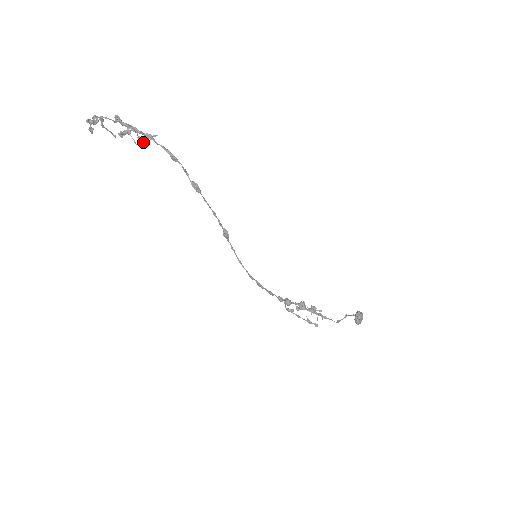
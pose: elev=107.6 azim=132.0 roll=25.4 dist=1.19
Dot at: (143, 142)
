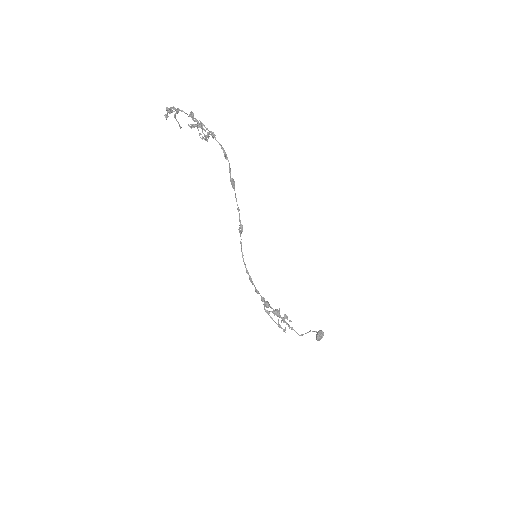
Dot at: (203, 138)
